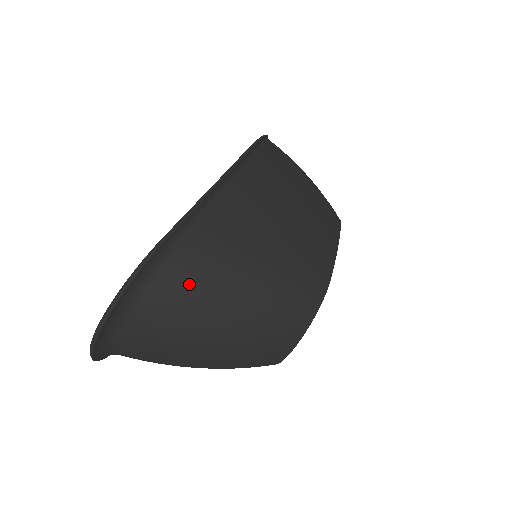
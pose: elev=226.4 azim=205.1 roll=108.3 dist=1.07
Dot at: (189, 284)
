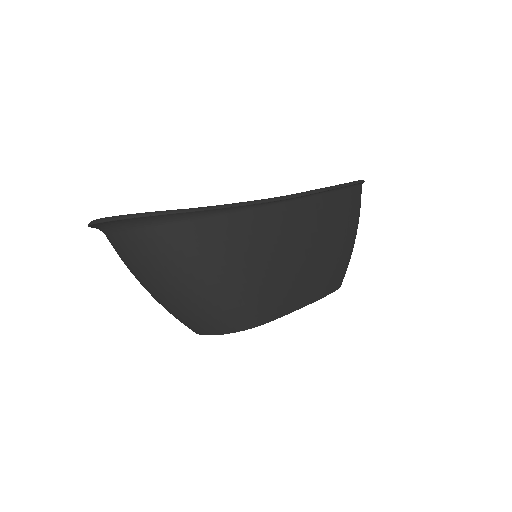
Dot at: (166, 248)
